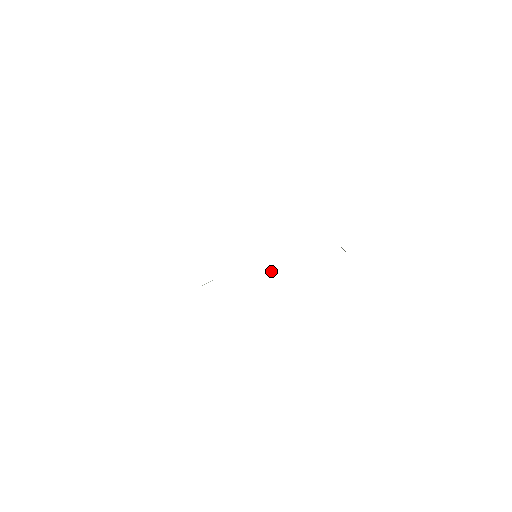
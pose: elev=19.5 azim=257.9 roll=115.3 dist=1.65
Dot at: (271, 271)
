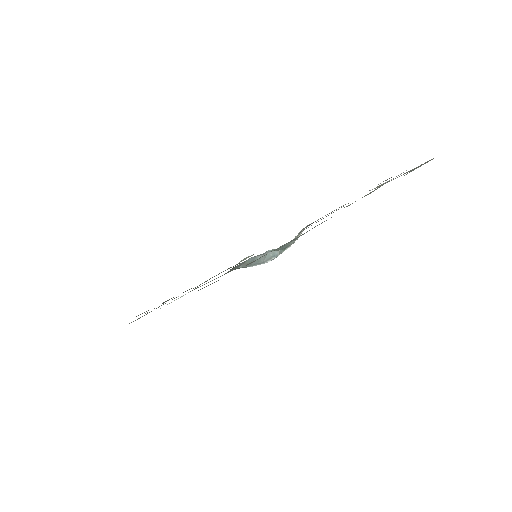
Dot at: (274, 252)
